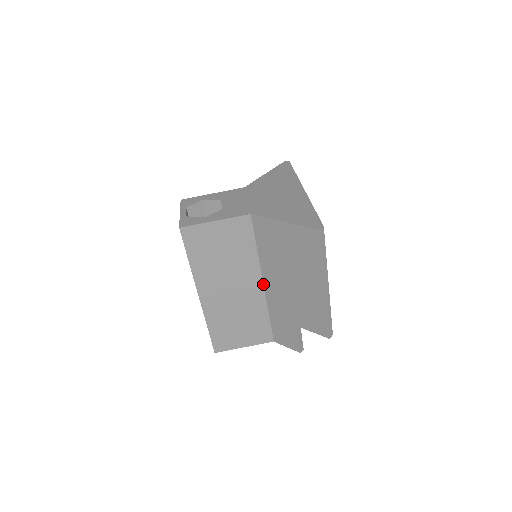
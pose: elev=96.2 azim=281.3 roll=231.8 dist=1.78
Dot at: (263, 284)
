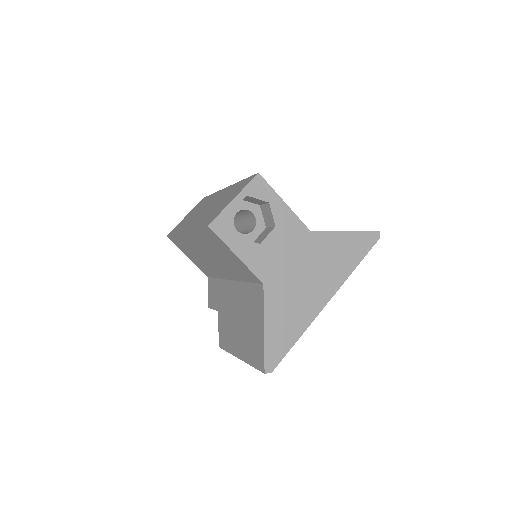
Dot at: (231, 280)
